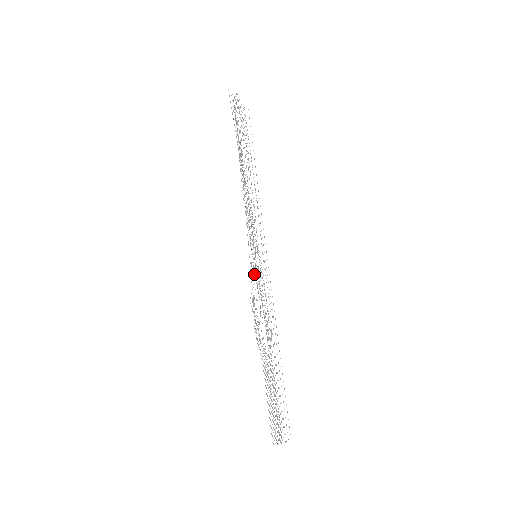
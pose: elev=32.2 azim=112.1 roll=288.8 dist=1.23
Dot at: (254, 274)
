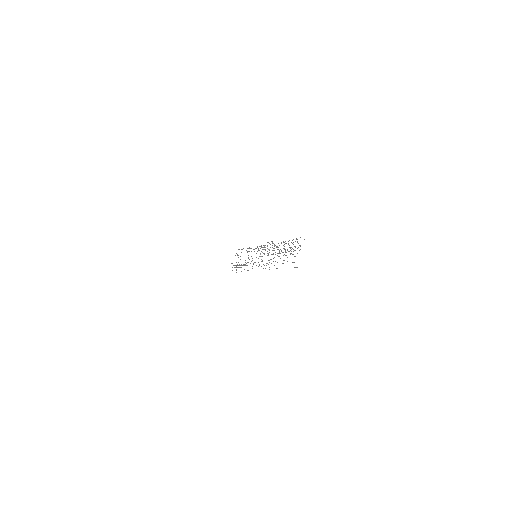
Dot at: occluded
